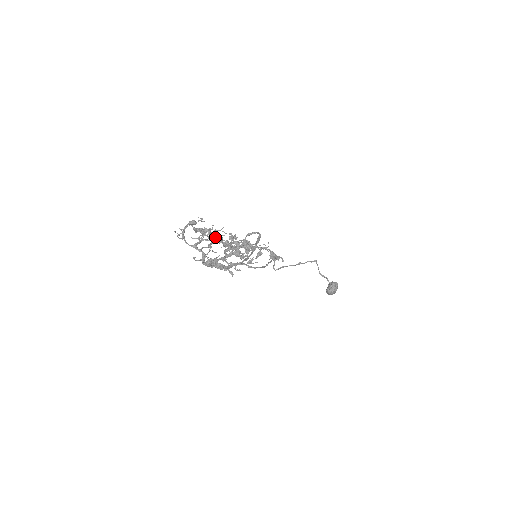
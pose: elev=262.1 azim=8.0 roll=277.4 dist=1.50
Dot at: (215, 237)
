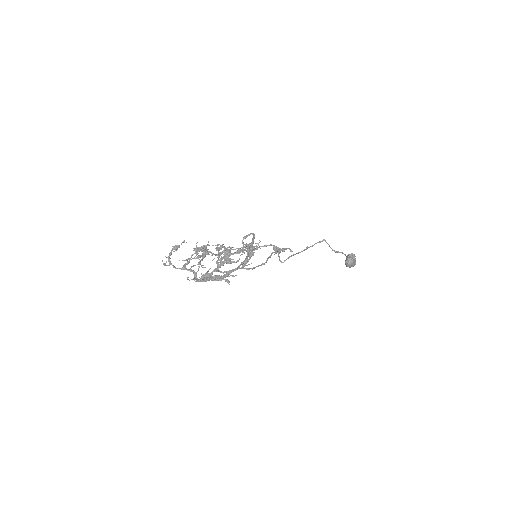
Dot at: occluded
